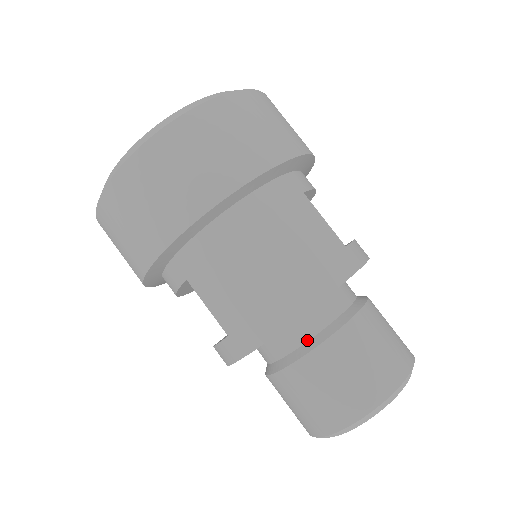
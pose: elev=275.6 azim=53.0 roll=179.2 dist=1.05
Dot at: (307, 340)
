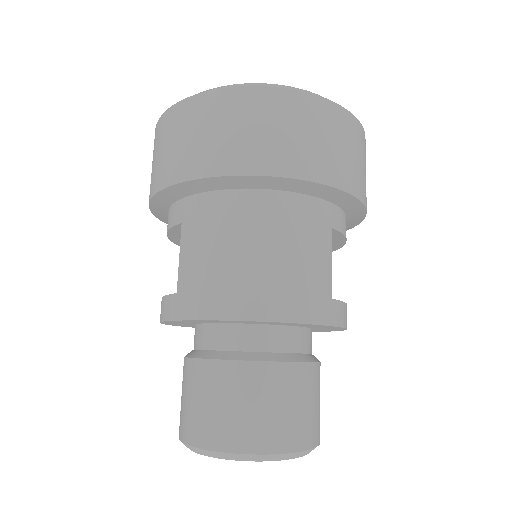
Dot at: (238, 350)
